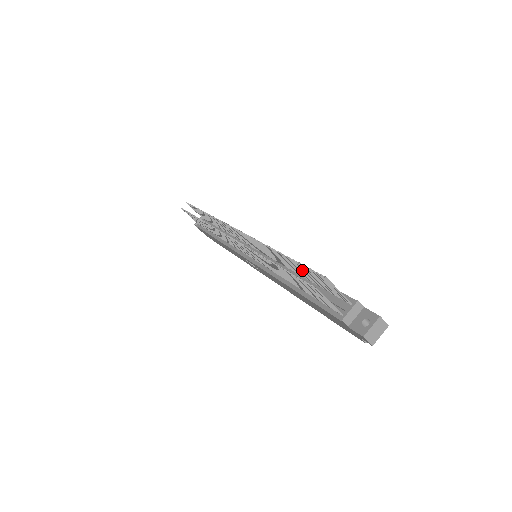
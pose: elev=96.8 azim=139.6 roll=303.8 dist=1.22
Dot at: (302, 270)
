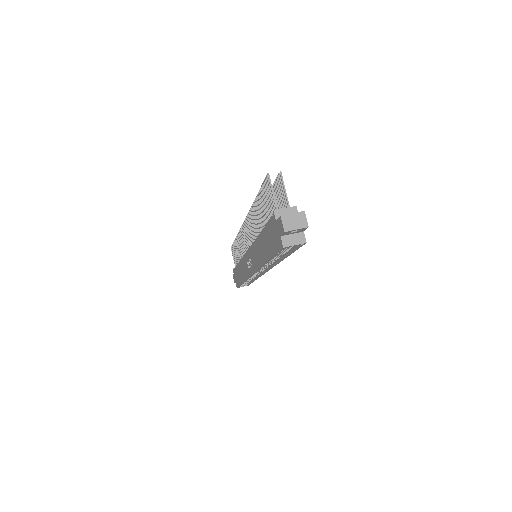
Dot at: occluded
